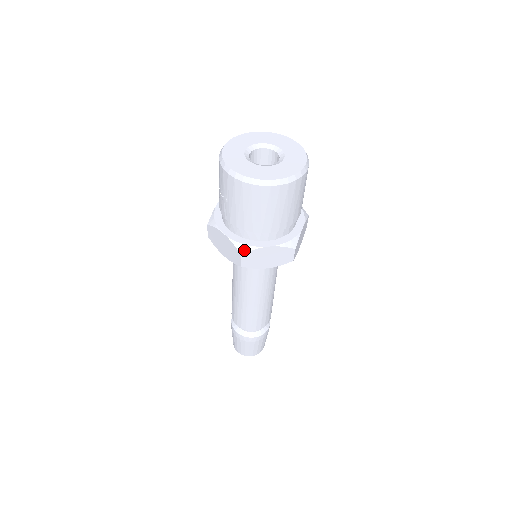
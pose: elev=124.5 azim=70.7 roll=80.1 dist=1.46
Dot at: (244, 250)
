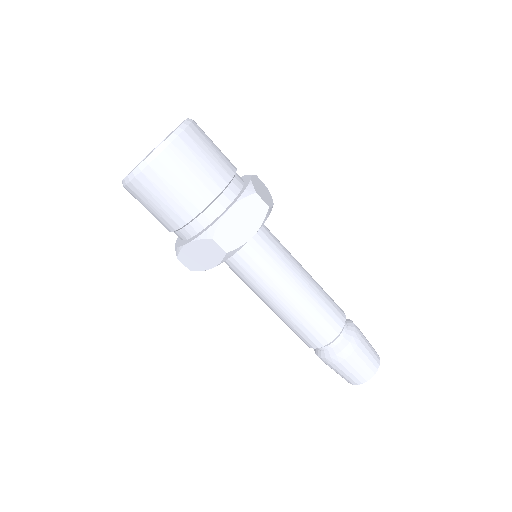
Dot at: (177, 253)
